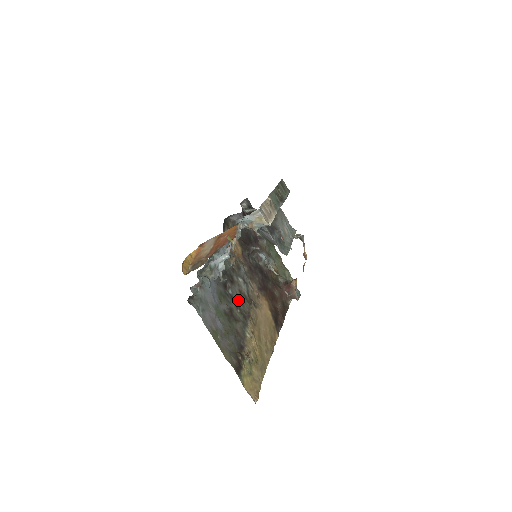
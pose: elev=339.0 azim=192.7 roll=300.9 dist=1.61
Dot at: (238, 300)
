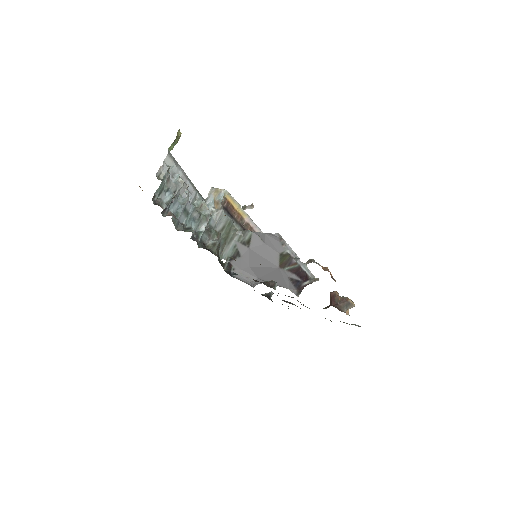
Dot at: occluded
